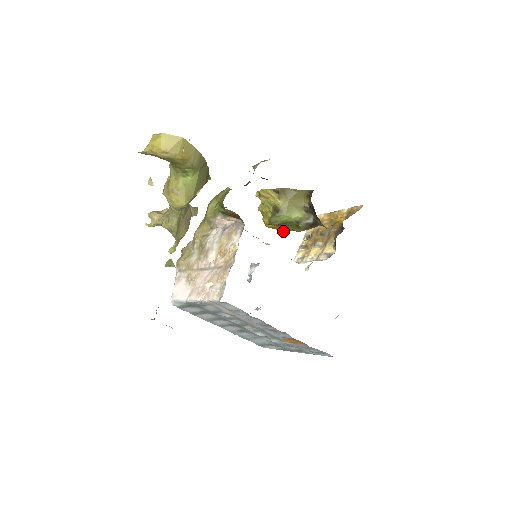
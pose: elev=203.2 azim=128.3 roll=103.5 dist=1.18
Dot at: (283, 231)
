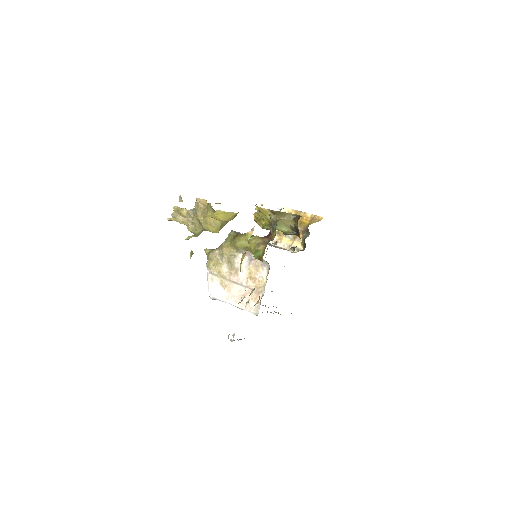
Dot at: occluded
